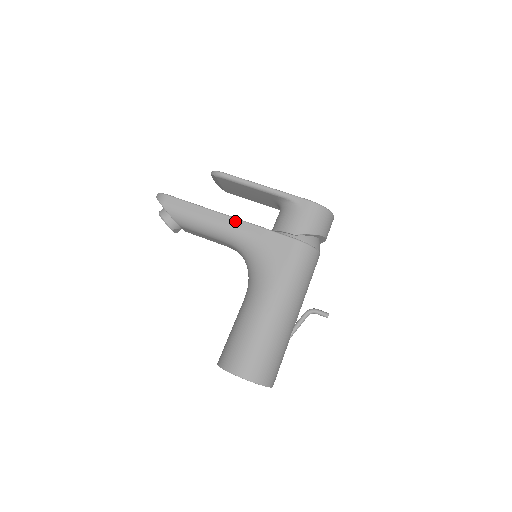
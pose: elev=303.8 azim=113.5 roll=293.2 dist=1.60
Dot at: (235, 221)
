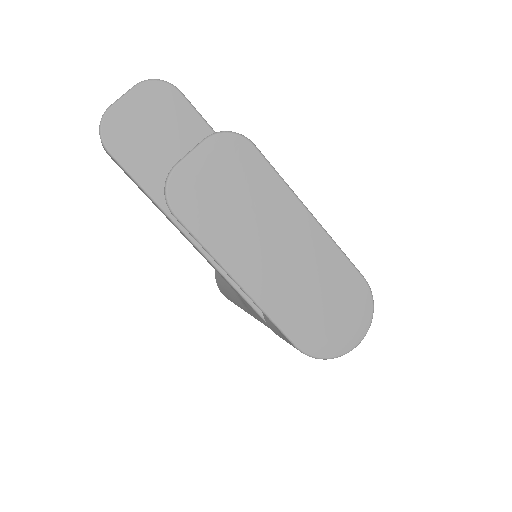
Dot at: (204, 257)
